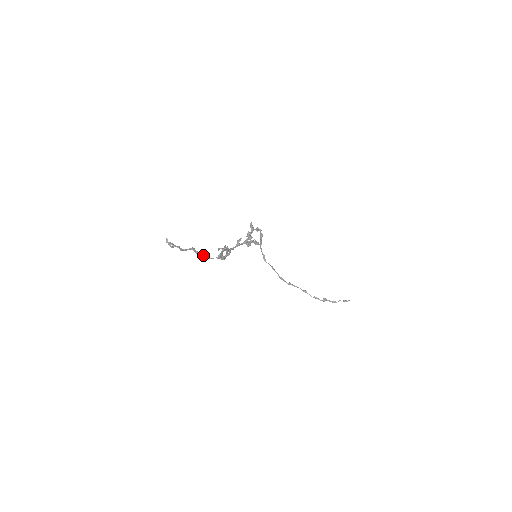
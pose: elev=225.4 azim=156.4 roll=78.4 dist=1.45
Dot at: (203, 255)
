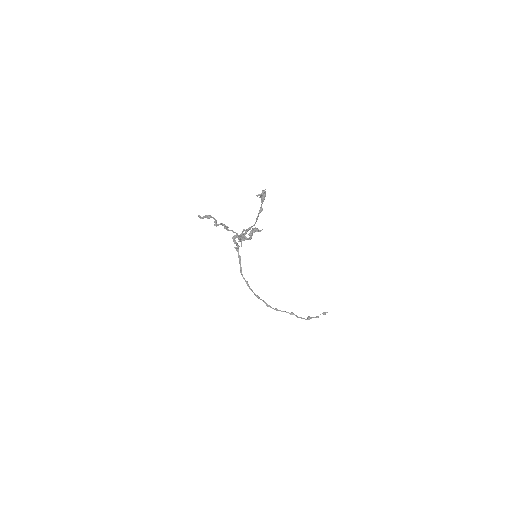
Dot at: (232, 231)
